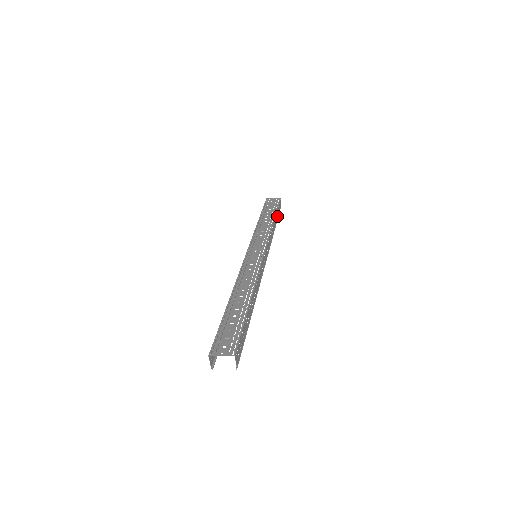
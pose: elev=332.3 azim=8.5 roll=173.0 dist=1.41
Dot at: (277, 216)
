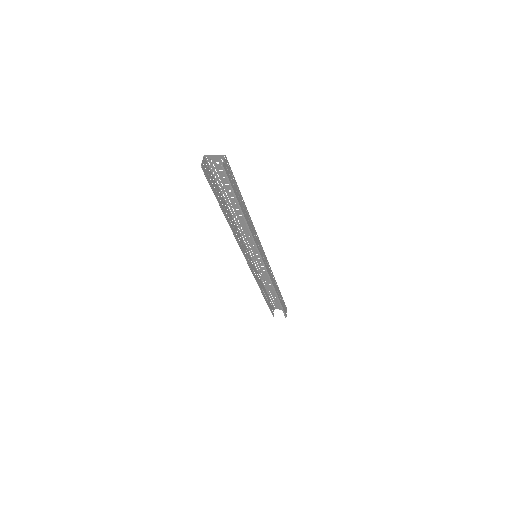
Dot at: (281, 301)
